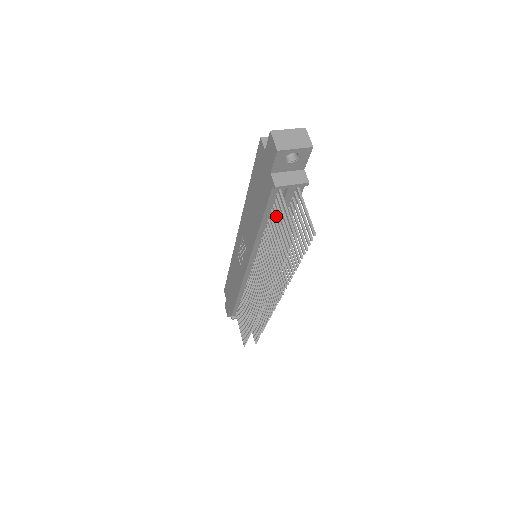
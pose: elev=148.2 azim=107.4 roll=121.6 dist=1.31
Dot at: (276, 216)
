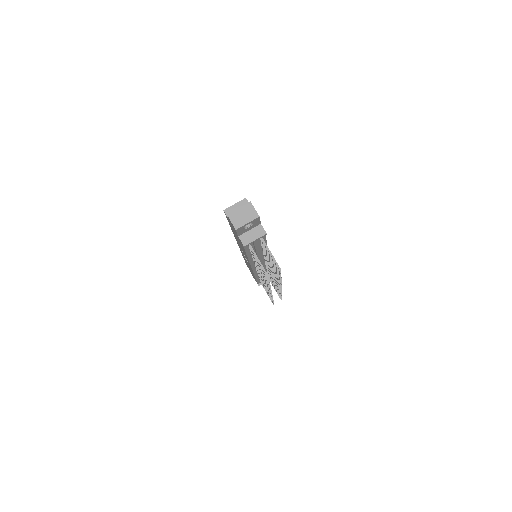
Dot at: occluded
